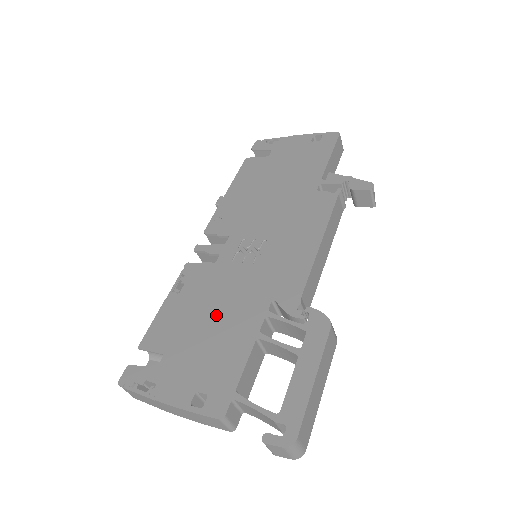
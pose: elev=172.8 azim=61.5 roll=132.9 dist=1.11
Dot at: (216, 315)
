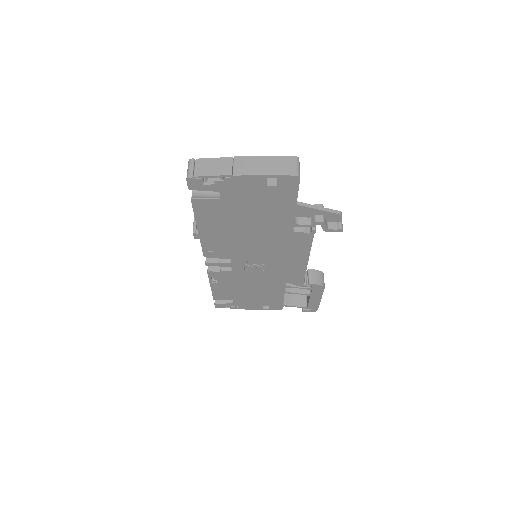
Dot at: (253, 289)
